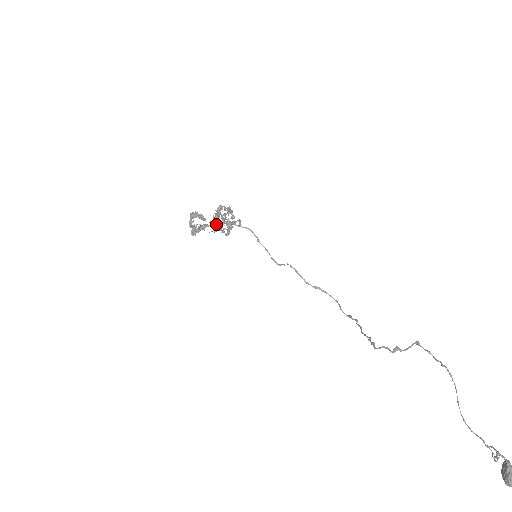
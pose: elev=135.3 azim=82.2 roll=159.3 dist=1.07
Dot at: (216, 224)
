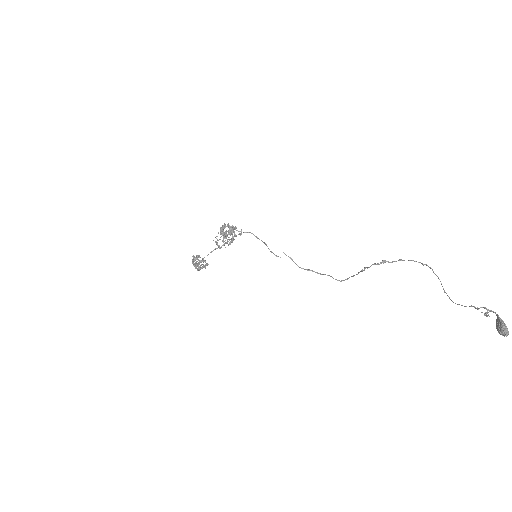
Dot at: (222, 232)
